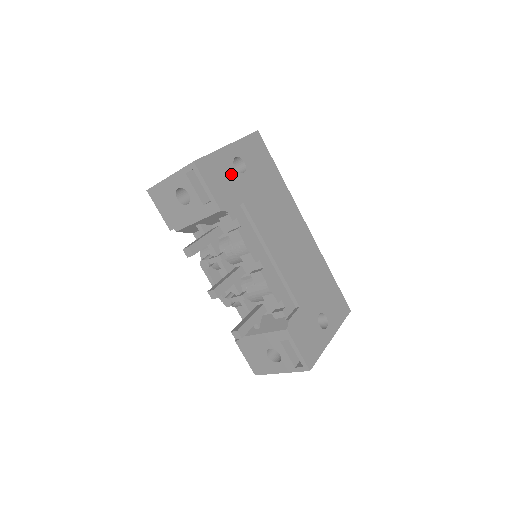
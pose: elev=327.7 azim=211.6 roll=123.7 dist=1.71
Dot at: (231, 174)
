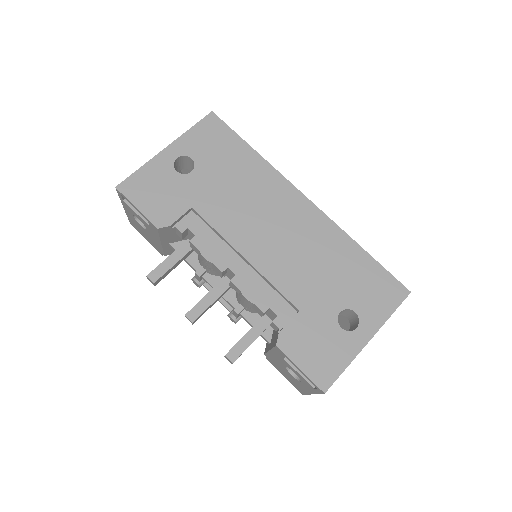
Dot at: (171, 181)
